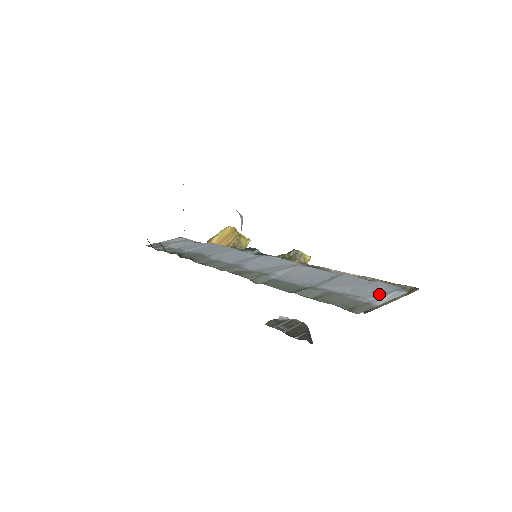
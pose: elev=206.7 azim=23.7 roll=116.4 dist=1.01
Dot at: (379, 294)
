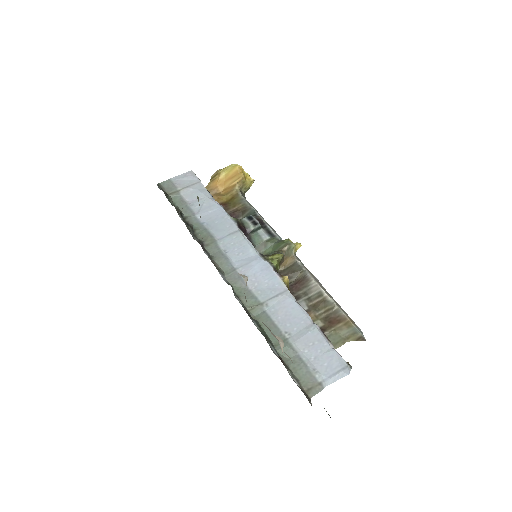
Dot at: (330, 373)
